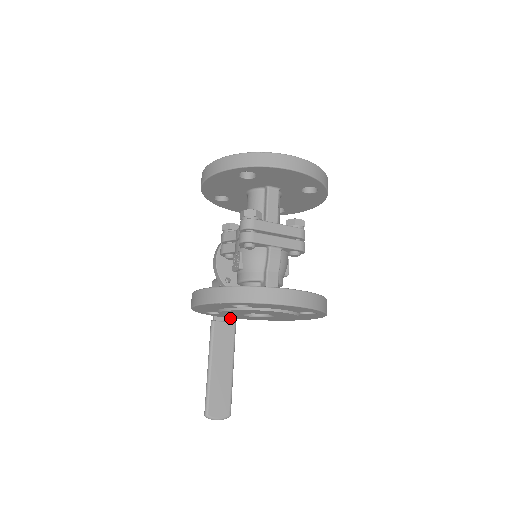
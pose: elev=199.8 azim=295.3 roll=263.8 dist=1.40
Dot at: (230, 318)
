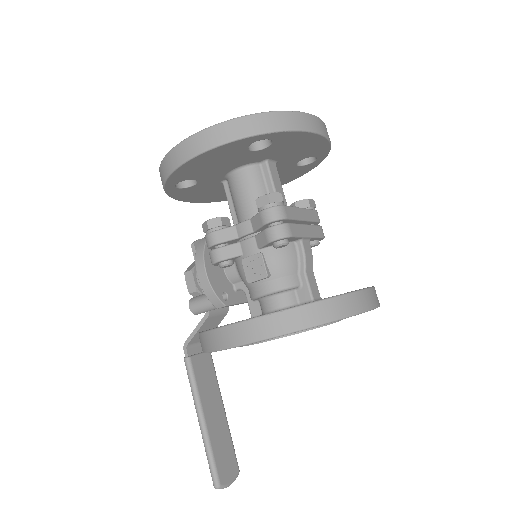
Dot at: occluded
